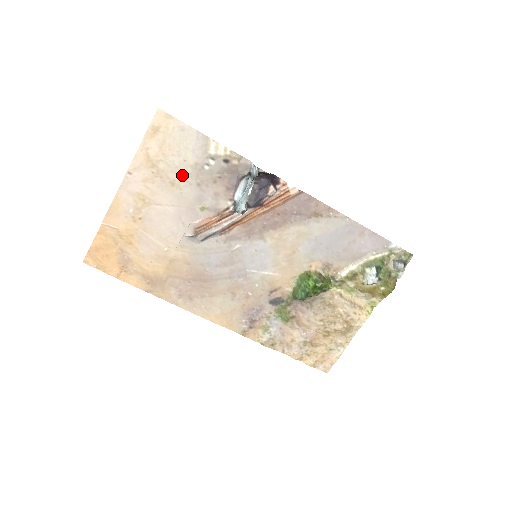
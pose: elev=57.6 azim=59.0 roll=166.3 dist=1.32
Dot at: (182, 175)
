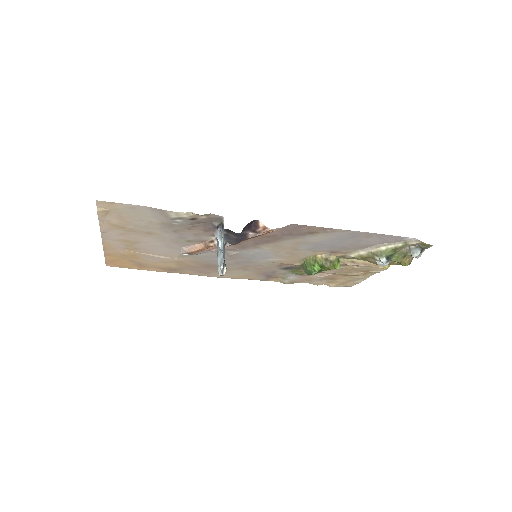
Dot at: (154, 229)
